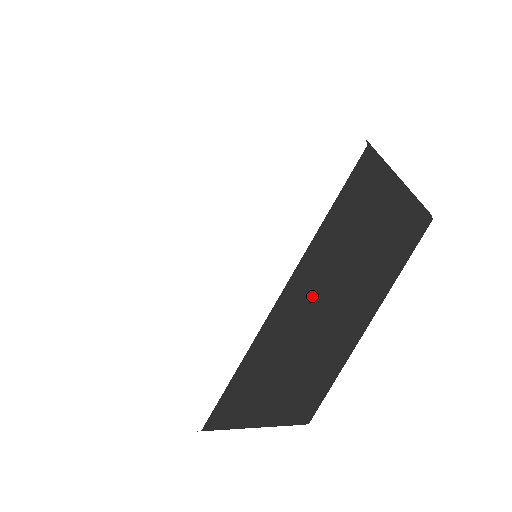
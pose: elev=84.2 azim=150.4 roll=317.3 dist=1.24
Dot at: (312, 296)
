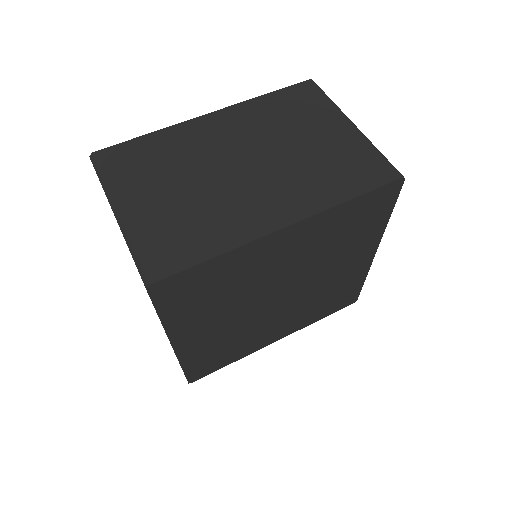
Dot at: (230, 136)
